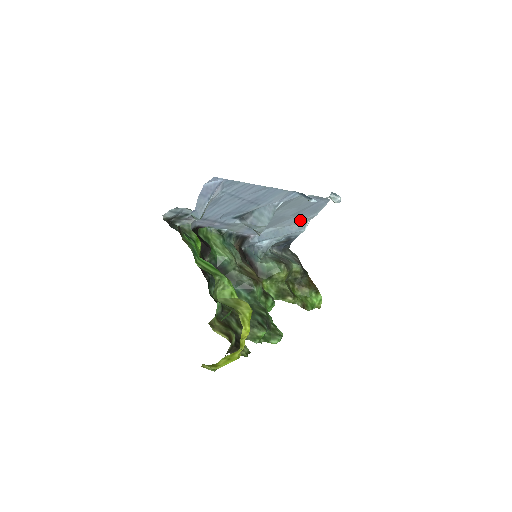
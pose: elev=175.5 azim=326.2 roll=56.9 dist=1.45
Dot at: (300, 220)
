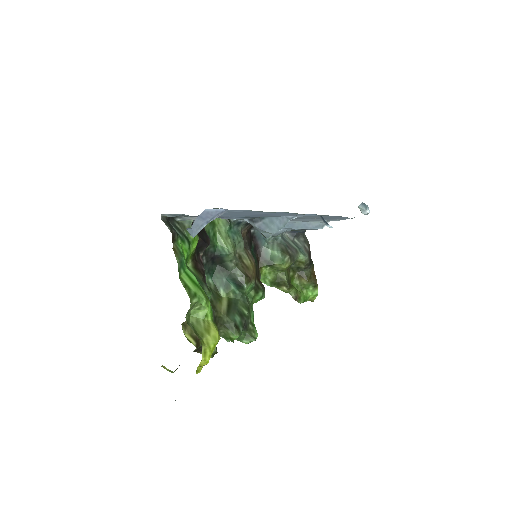
Dot at: (319, 220)
